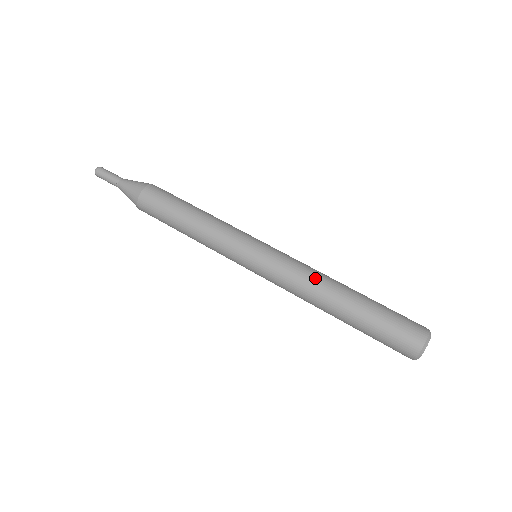
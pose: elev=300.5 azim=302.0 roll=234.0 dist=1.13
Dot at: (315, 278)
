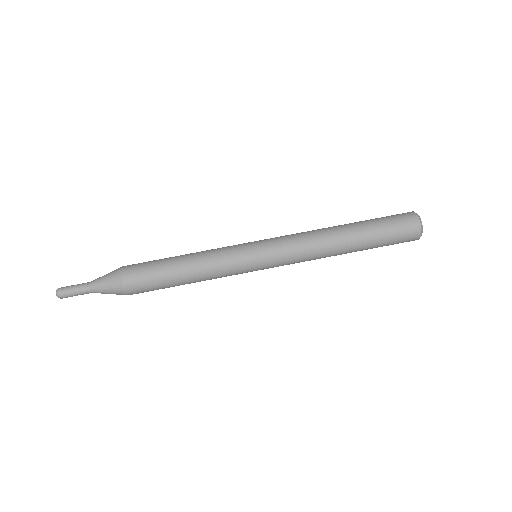
Dot at: (313, 231)
